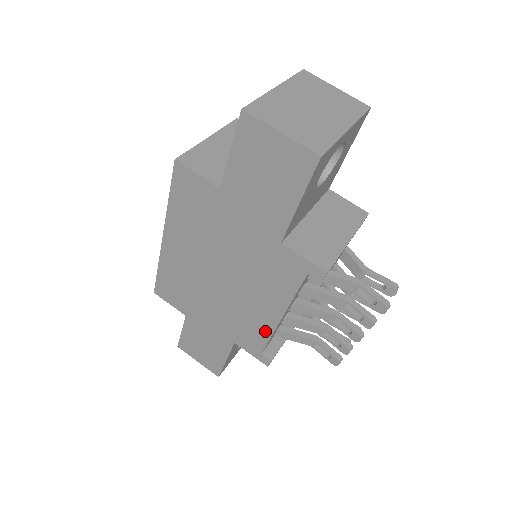
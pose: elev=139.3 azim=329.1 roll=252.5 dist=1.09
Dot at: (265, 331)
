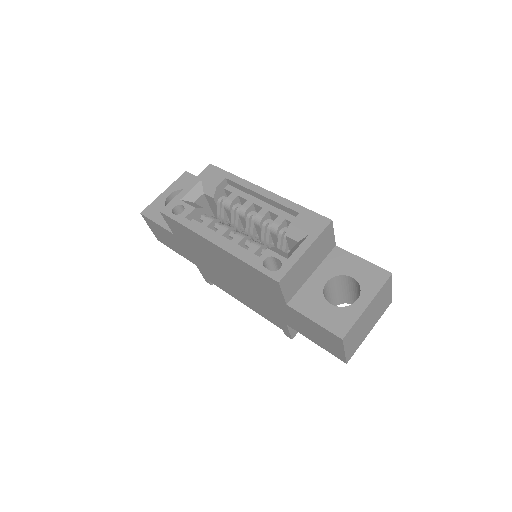
Dot at: (226, 291)
